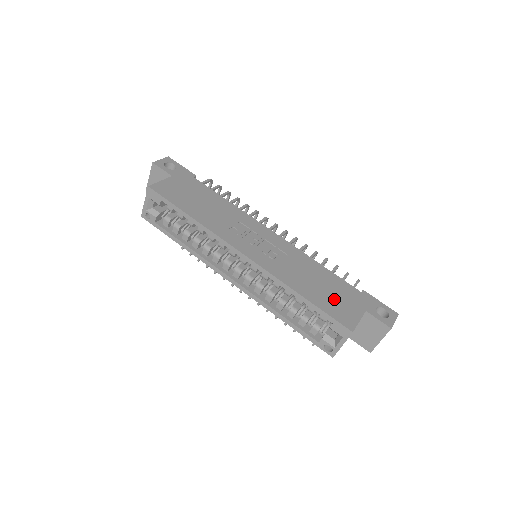
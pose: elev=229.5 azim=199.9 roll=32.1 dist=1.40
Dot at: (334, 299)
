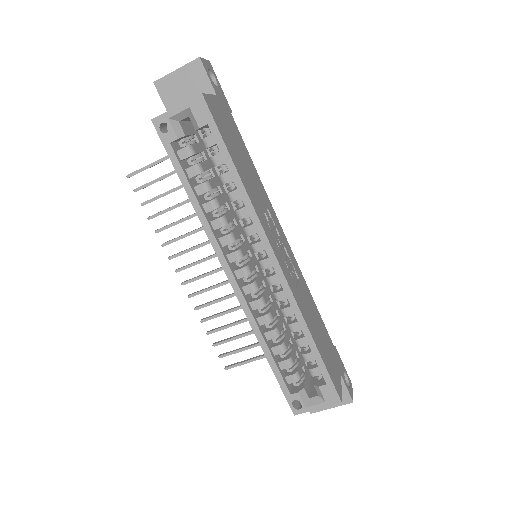
Dot at: (328, 353)
